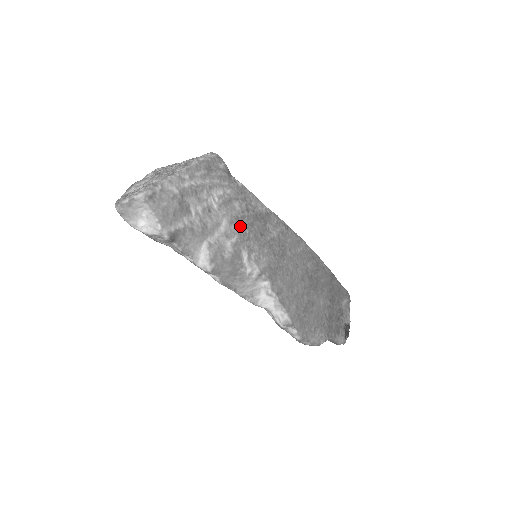
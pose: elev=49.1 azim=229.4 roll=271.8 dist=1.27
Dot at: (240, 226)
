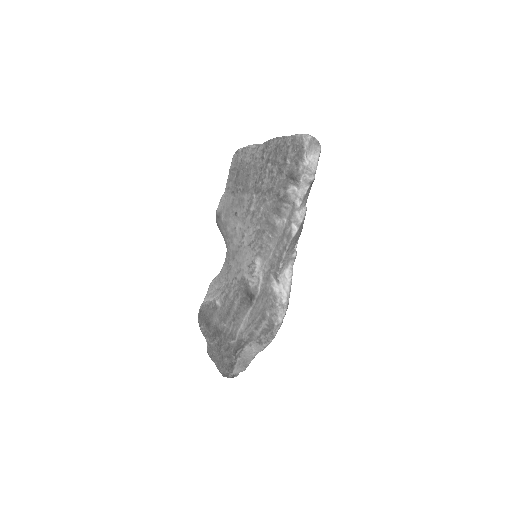
Dot at: occluded
